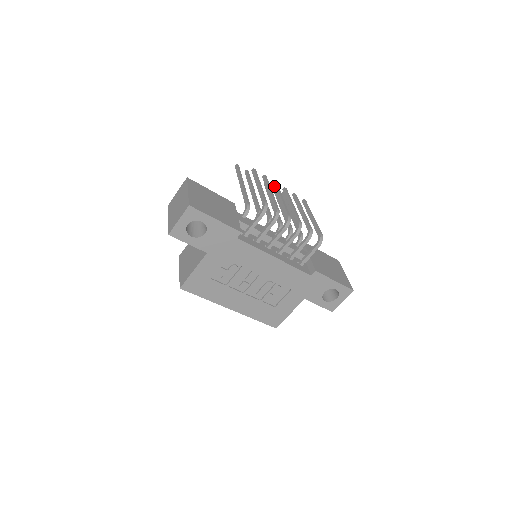
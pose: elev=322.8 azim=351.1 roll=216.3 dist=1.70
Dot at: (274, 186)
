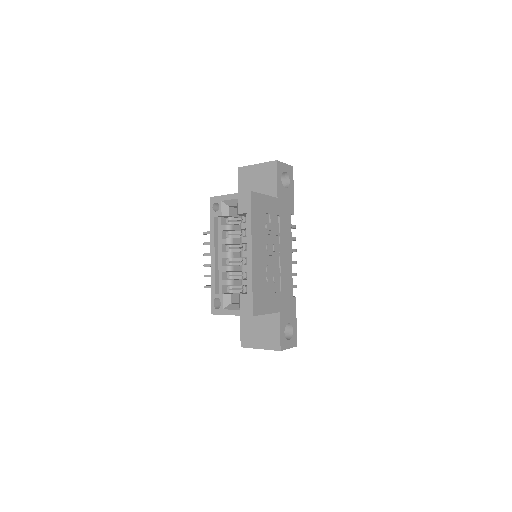
Dot at: occluded
